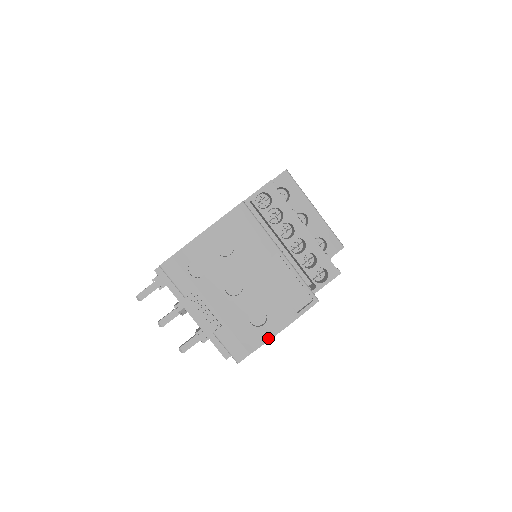
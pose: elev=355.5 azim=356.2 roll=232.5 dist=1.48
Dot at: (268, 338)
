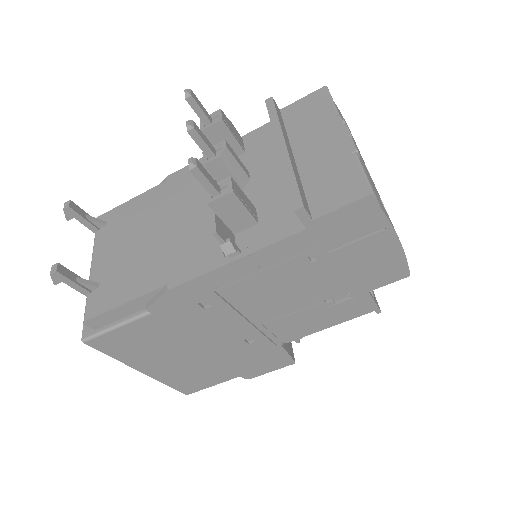
Dot at: occluded
